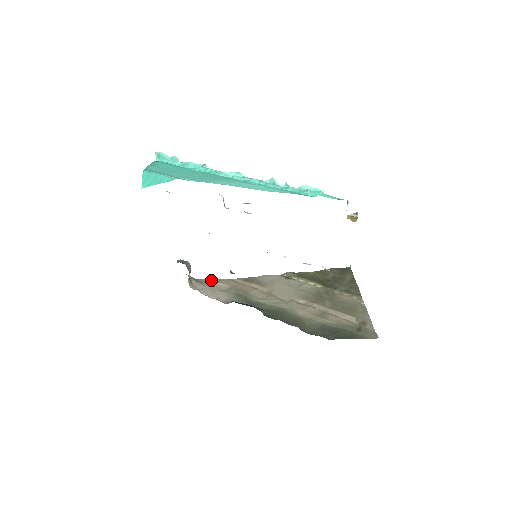
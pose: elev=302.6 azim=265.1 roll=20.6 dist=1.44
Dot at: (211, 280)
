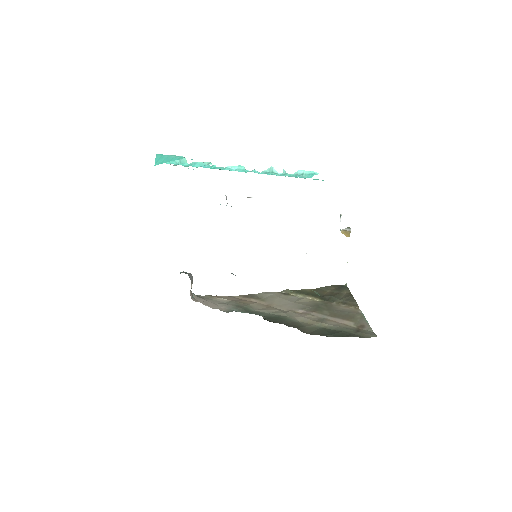
Dot at: (212, 296)
